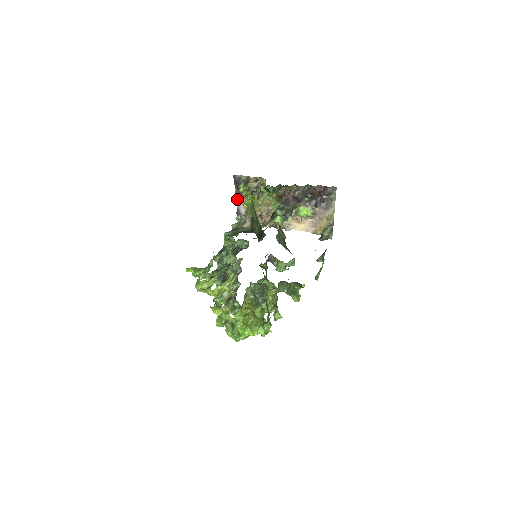
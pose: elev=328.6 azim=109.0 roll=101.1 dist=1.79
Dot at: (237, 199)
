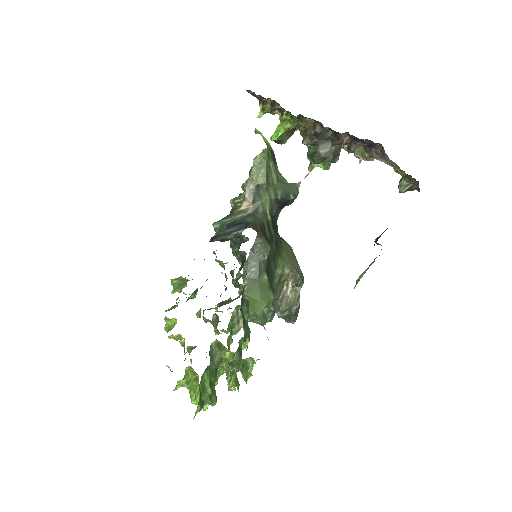
Dot at: occluded
